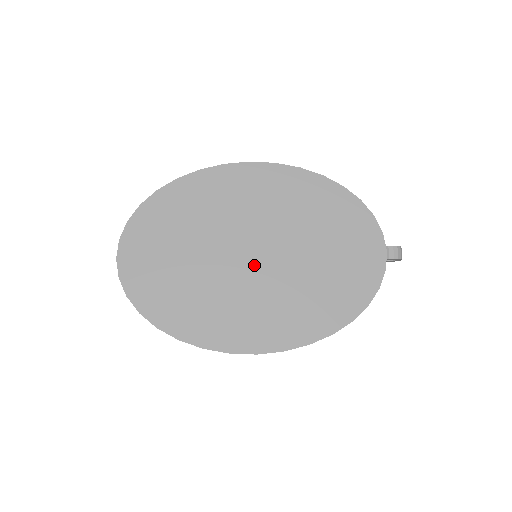
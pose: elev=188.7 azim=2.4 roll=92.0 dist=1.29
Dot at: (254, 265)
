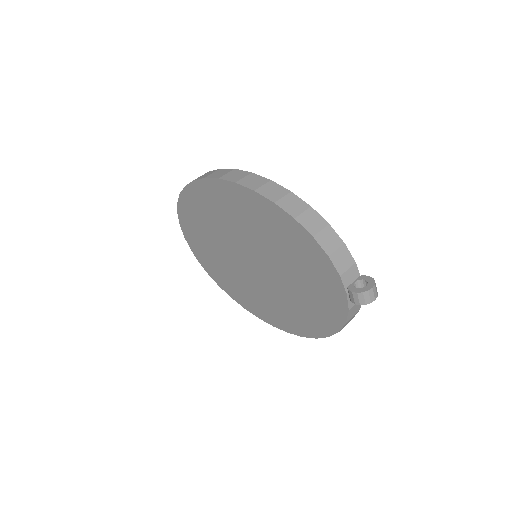
Dot at: (251, 267)
